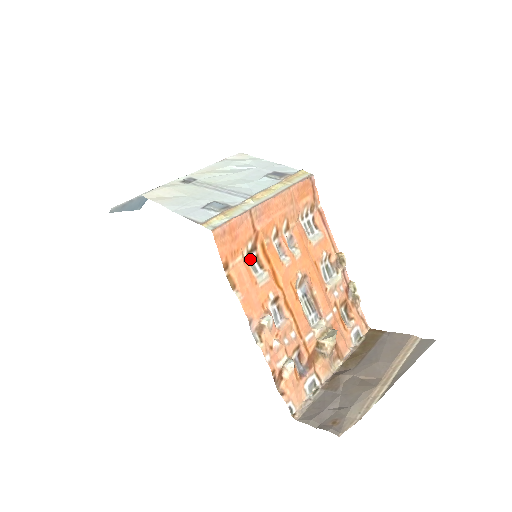
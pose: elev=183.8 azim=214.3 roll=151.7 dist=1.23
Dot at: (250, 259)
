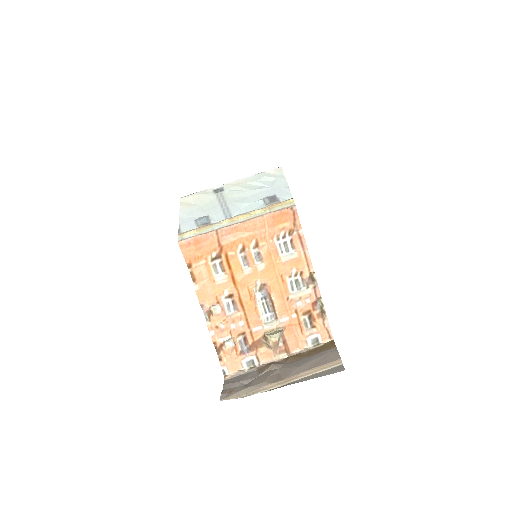
Dot at: (214, 264)
